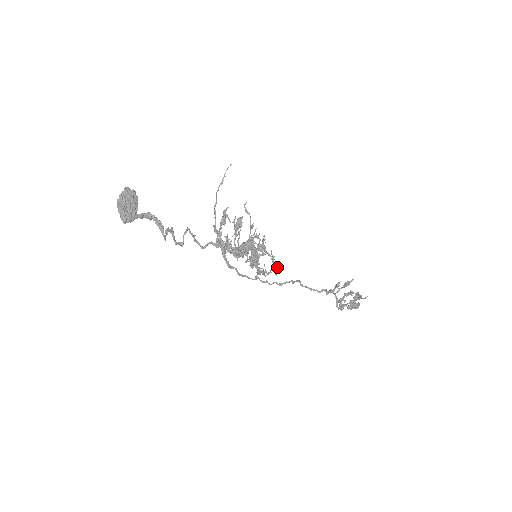
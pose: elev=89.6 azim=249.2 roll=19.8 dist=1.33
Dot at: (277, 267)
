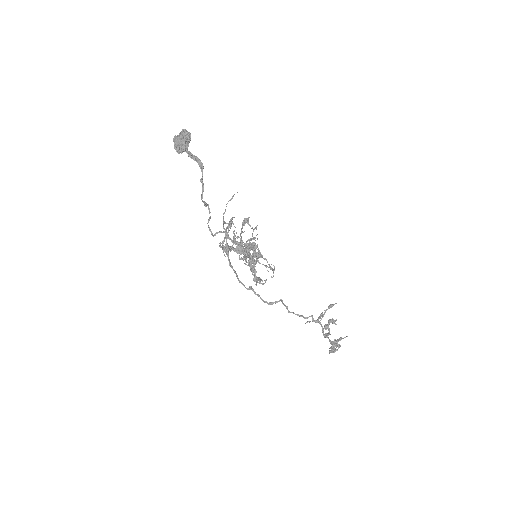
Dot at: (274, 269)
